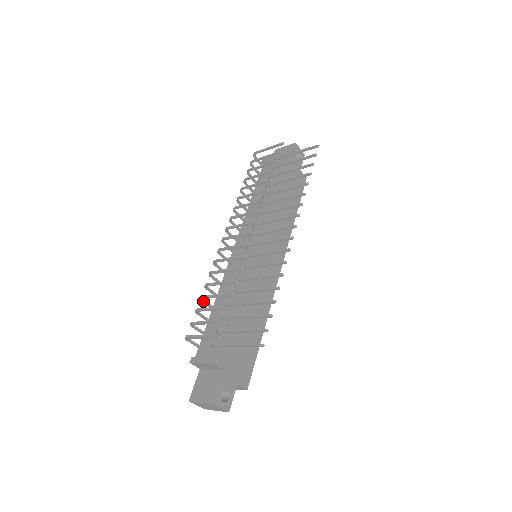
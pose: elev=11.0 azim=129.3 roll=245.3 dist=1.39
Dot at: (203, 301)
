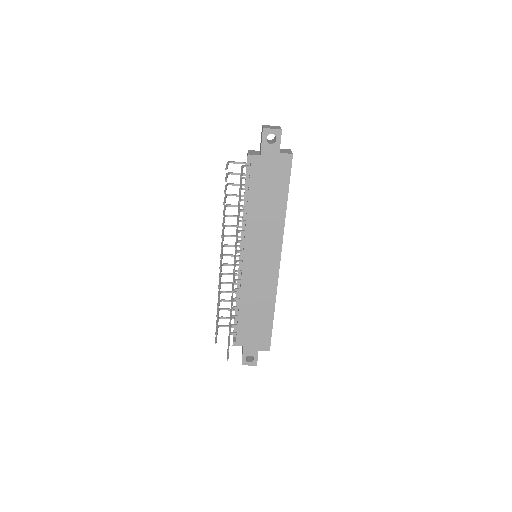
Dot at: (223, 301)
